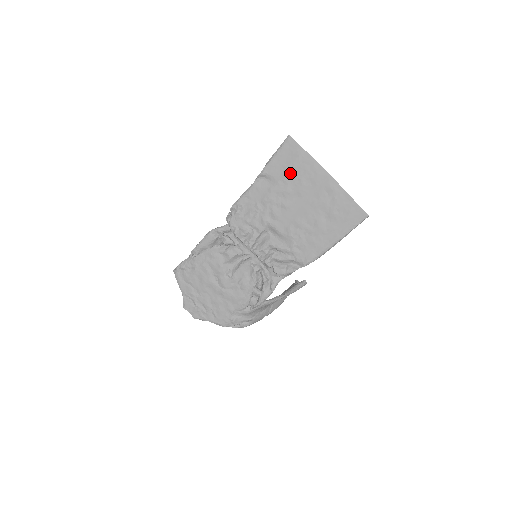
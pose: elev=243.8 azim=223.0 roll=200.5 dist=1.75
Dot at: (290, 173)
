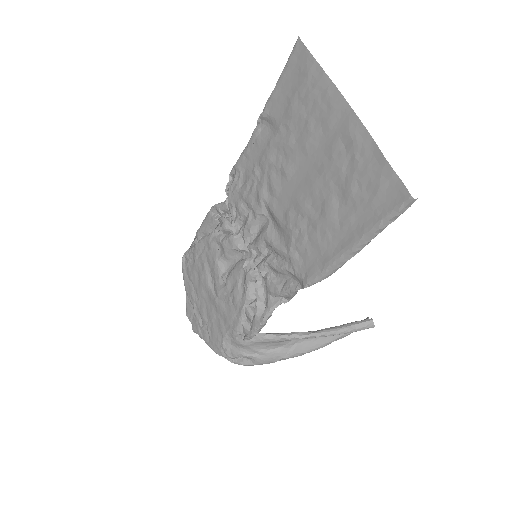
Dot at: (294, 110)
